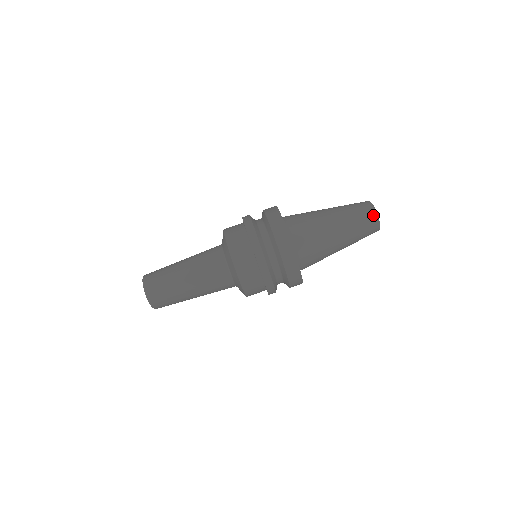
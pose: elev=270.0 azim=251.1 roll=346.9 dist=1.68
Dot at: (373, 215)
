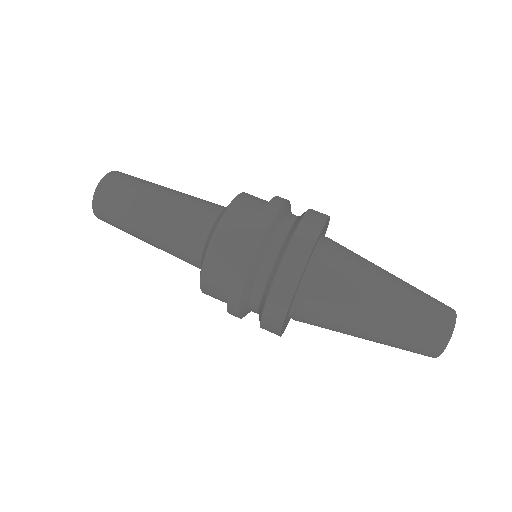
Dot at: (448, 319)
